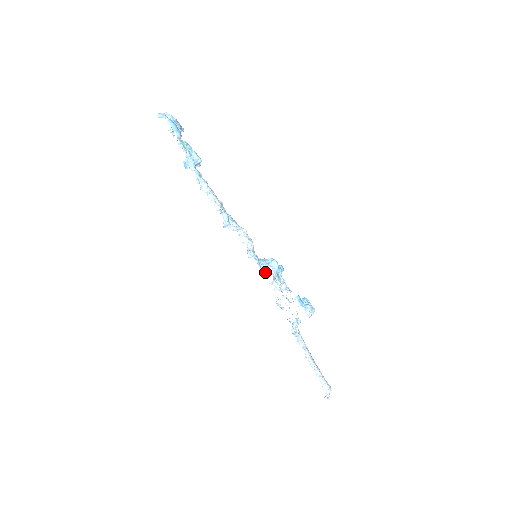
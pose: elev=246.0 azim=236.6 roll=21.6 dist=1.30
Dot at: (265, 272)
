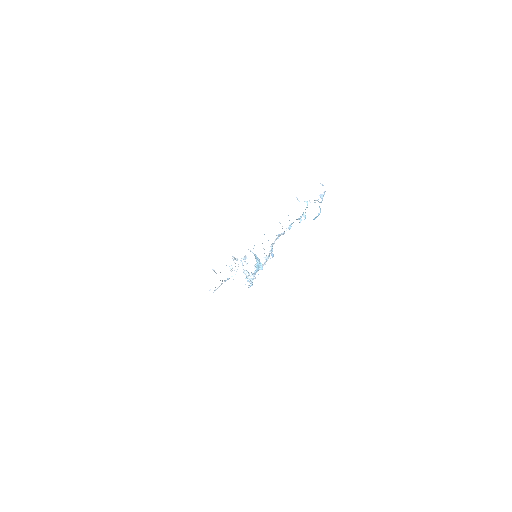
Dot at: (253, 274)
